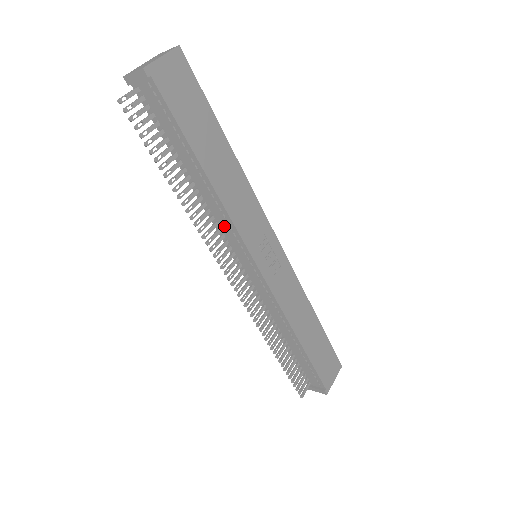
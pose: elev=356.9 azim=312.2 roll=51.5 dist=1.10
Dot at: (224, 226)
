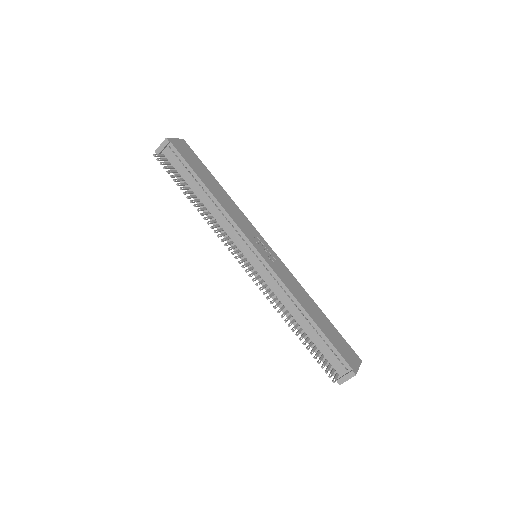
Dot at: (228, 228)
